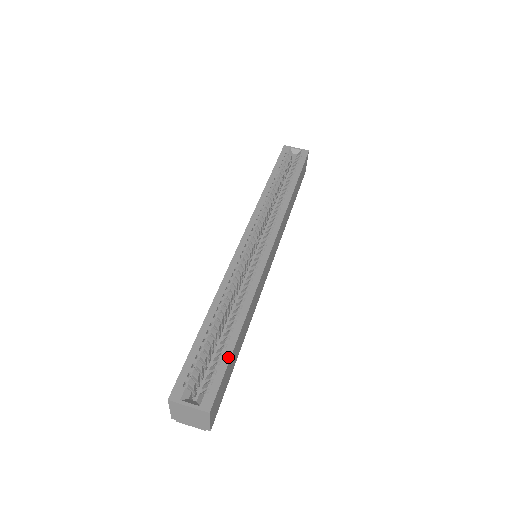
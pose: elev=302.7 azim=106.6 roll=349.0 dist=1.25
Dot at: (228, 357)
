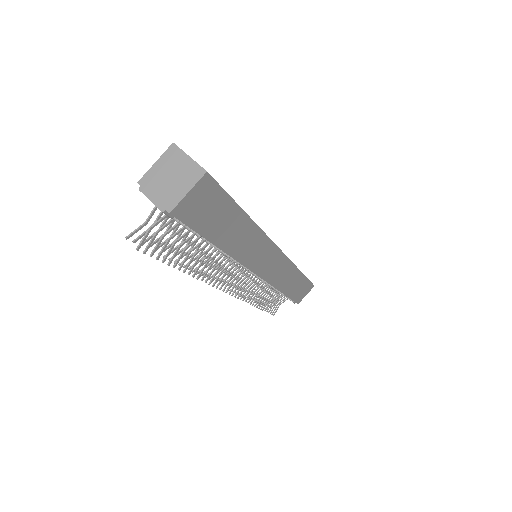
Dot at: (233, 199)
